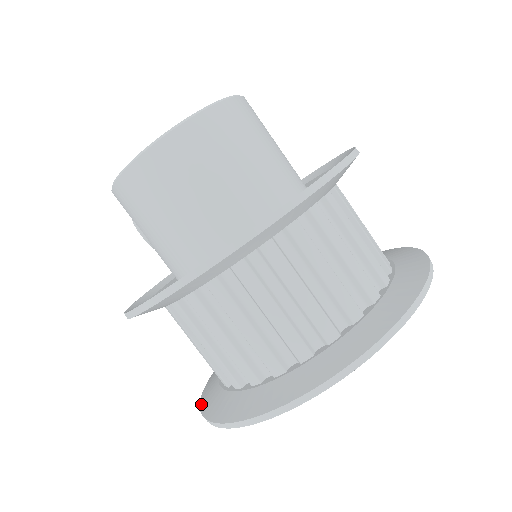
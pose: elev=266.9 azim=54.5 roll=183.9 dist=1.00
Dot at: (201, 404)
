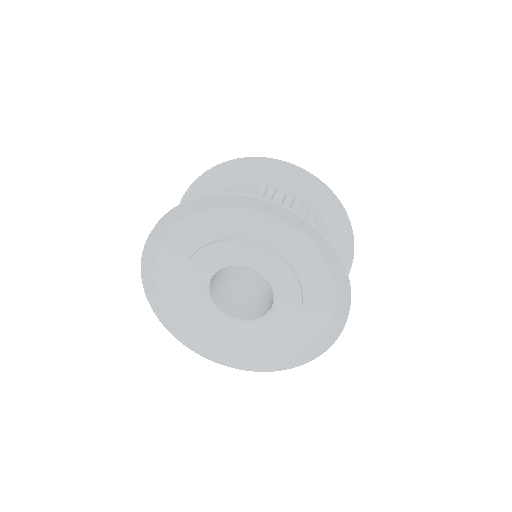
Dot at: (146, 254)
